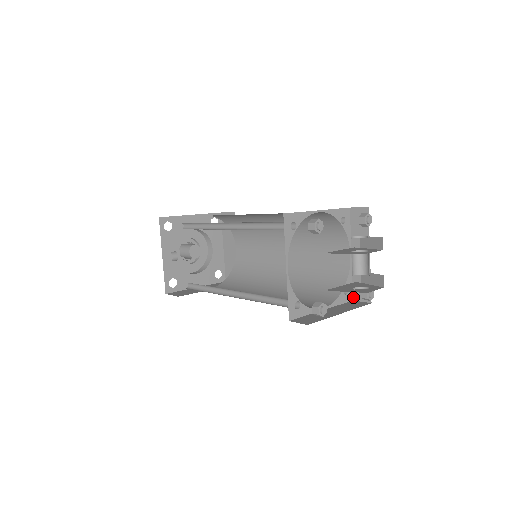
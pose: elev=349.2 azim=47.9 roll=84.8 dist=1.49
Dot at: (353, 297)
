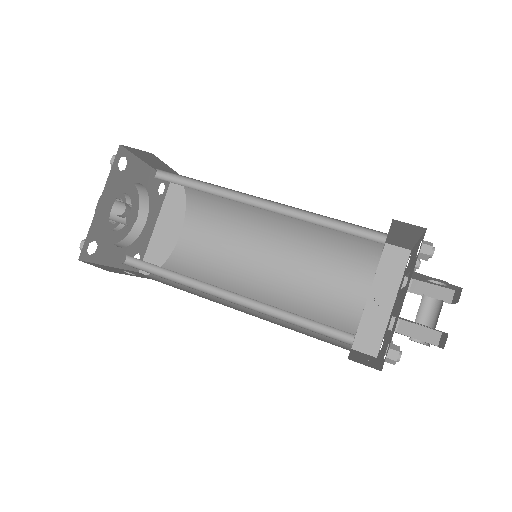
Dot at: (353, 345)
